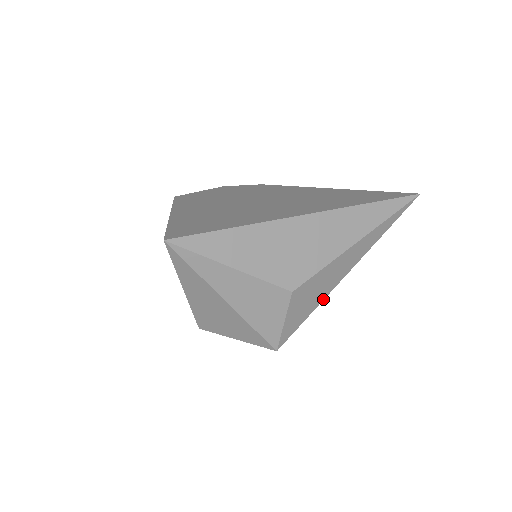
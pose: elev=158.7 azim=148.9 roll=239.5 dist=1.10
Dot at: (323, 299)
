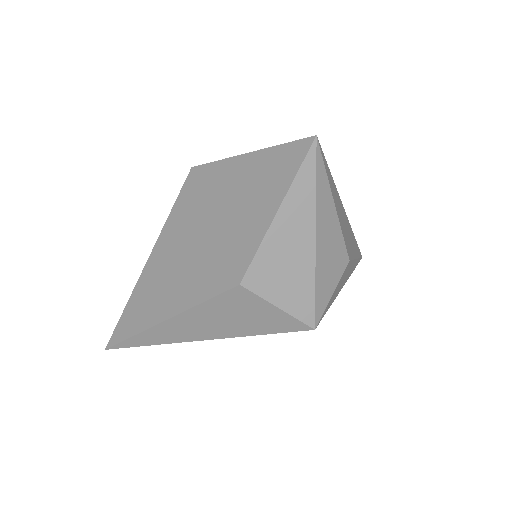
Dot at: (334, 299)
